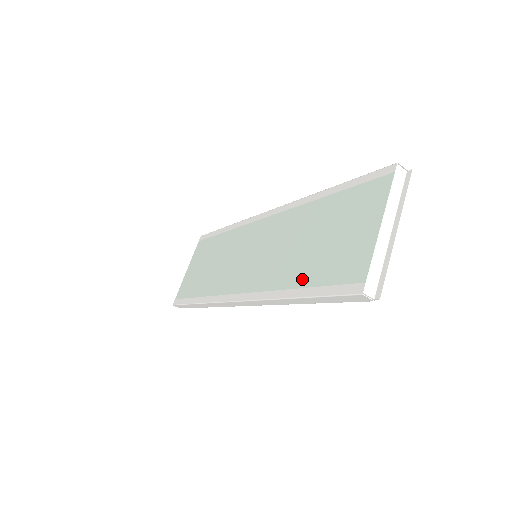
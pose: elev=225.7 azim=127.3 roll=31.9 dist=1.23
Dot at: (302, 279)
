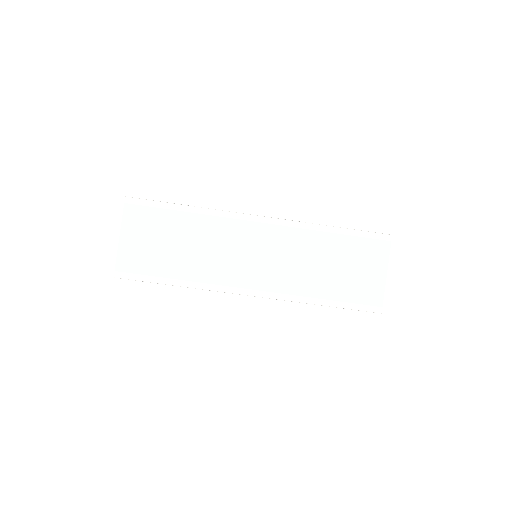
Dot at: (329, 294)
